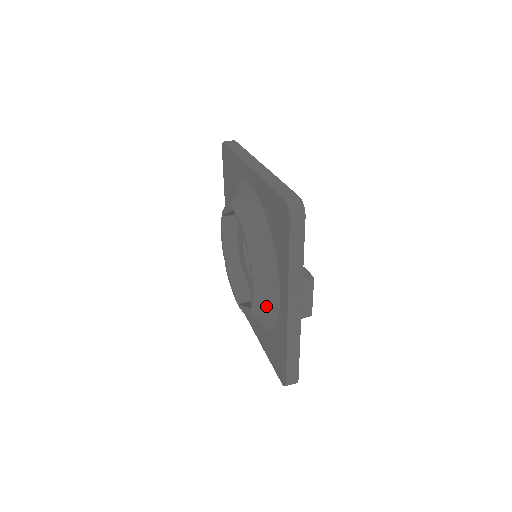
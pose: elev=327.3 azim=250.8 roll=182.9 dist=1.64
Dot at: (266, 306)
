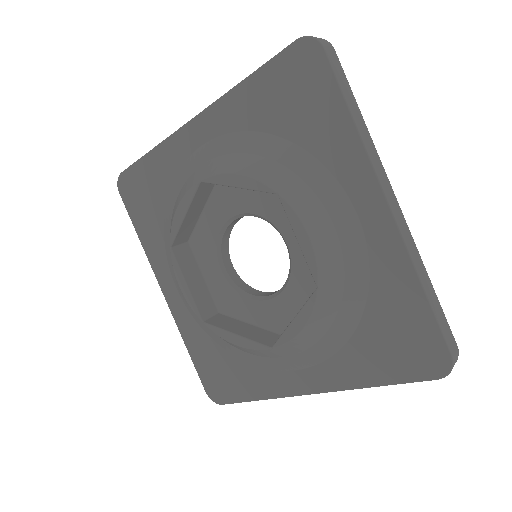
Dot at: (339, 258)
